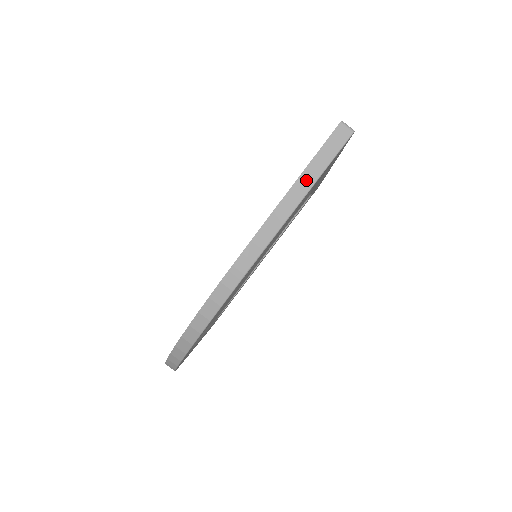
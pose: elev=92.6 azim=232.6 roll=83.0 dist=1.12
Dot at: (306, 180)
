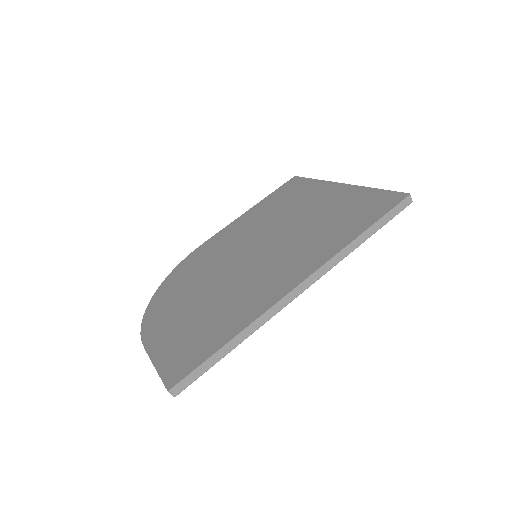
Dot at: occluded
